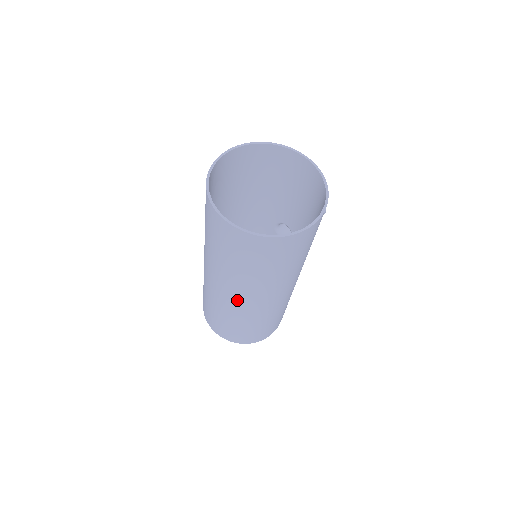
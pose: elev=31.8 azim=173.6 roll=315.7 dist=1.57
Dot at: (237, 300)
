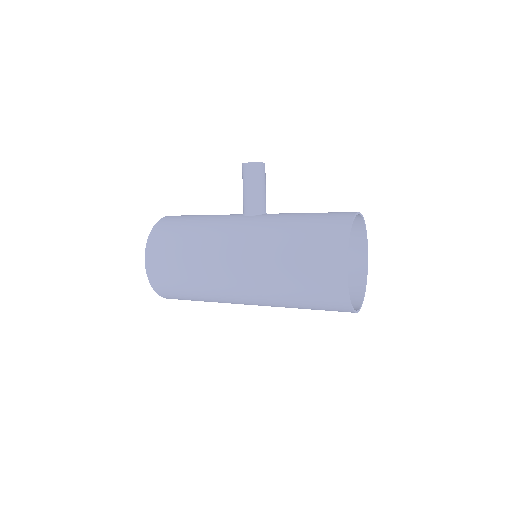
Dot at: occluded
